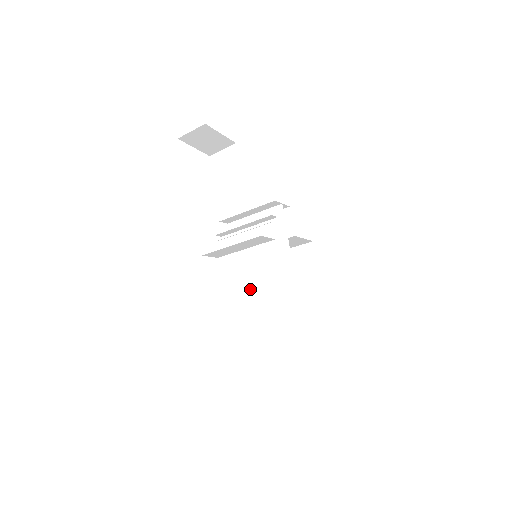
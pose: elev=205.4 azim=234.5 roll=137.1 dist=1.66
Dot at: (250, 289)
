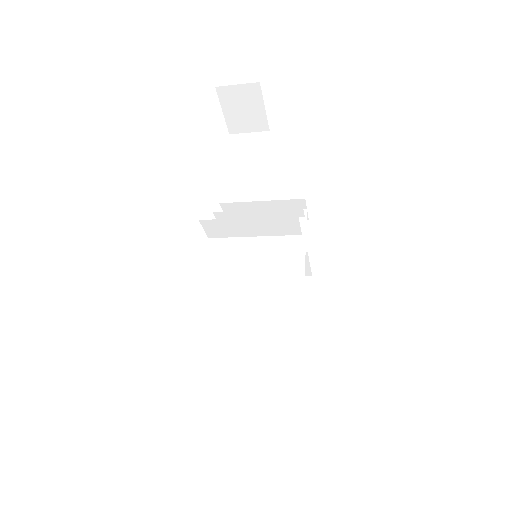
Dot at: (233, 294)
